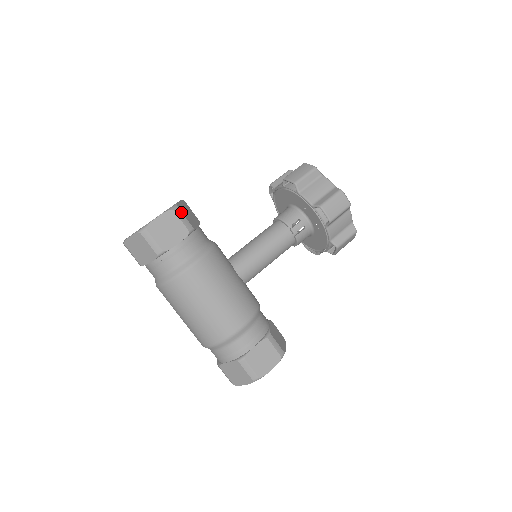
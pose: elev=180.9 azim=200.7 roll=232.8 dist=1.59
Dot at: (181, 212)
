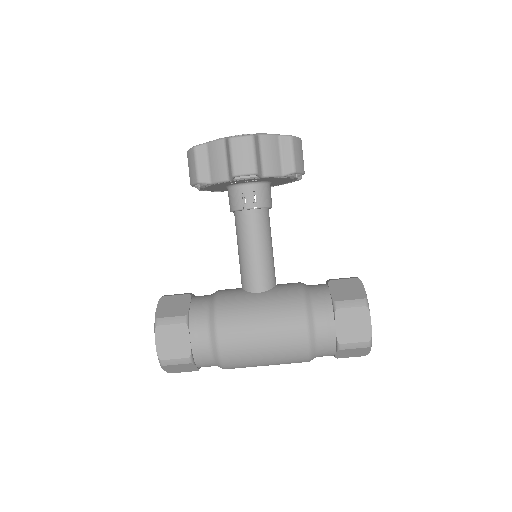
Dot at: (164, 318)
